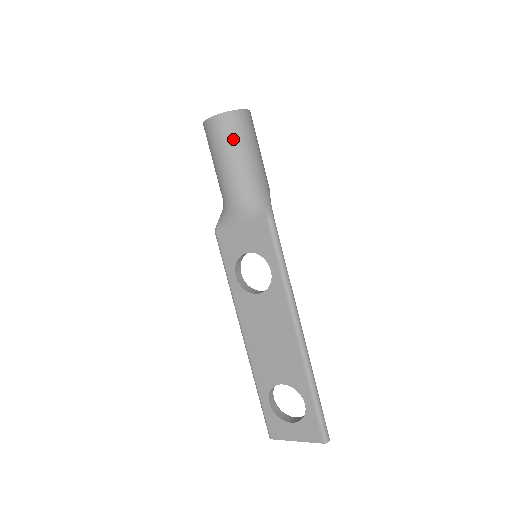
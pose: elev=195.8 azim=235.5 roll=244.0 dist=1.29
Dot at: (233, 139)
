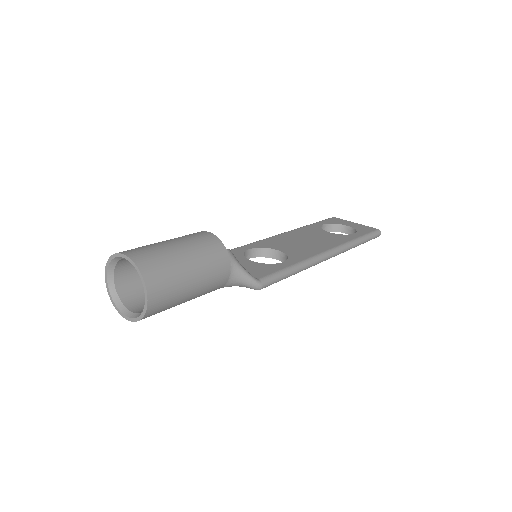
Dot at: occluded
